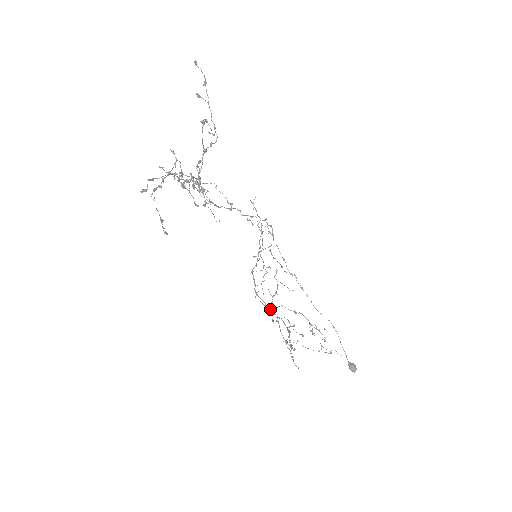
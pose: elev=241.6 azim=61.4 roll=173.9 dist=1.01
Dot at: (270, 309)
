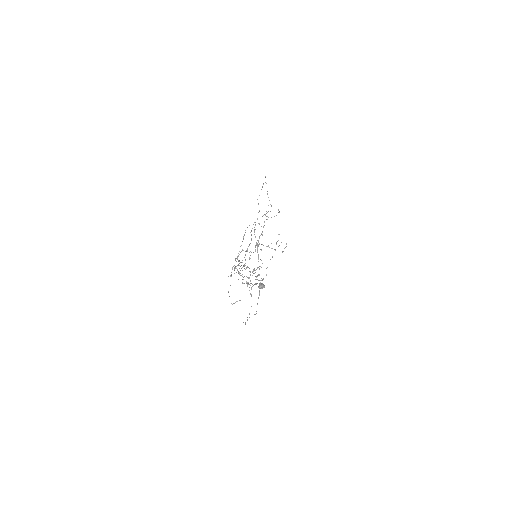
Dot at: occluded
